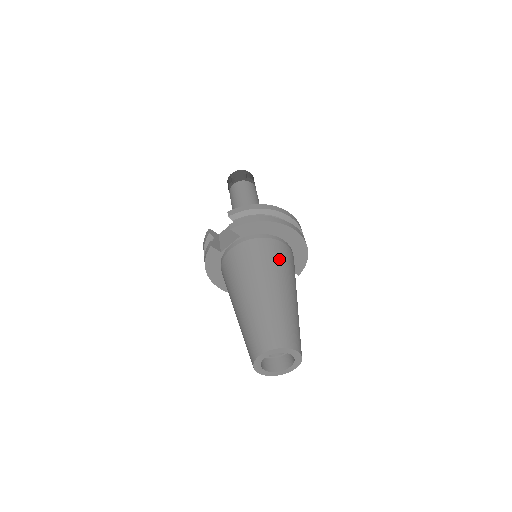
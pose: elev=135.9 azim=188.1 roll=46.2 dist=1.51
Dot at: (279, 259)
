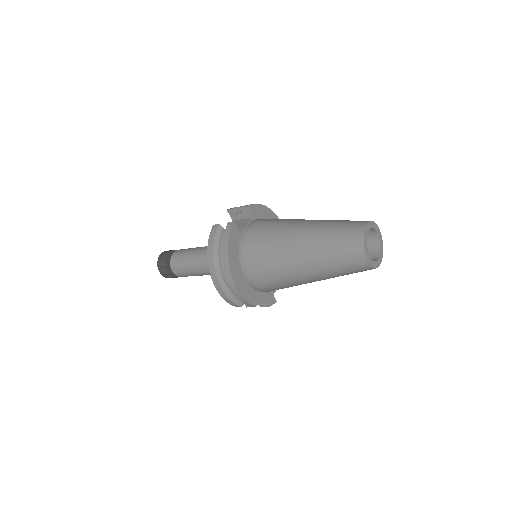
Dot at: occluded
